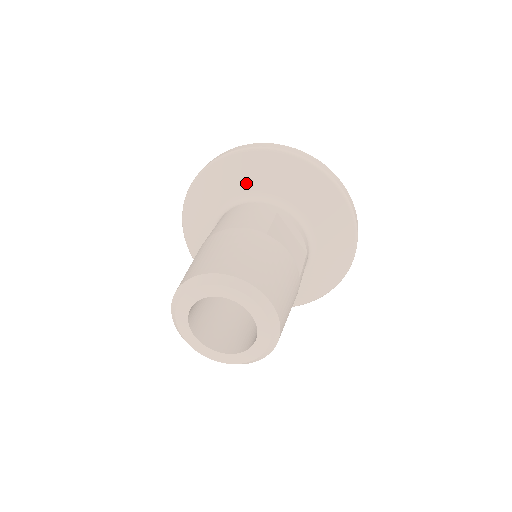
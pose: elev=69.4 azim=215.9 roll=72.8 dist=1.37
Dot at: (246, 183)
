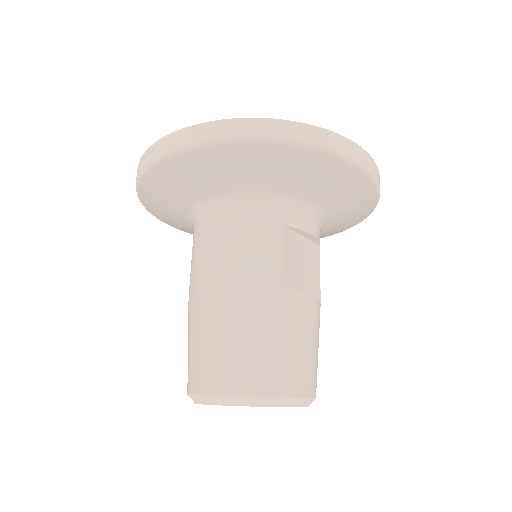
Dot at: (231, 182)
